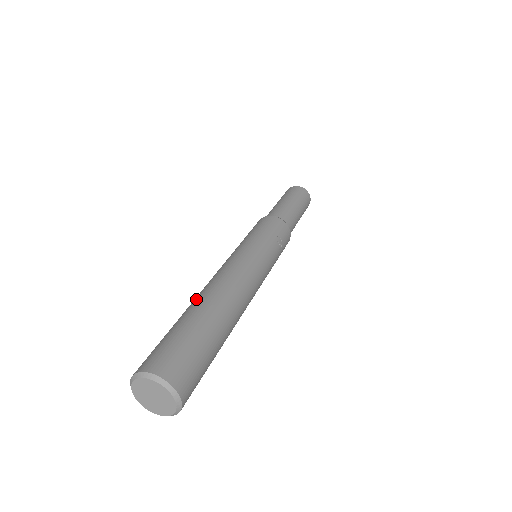
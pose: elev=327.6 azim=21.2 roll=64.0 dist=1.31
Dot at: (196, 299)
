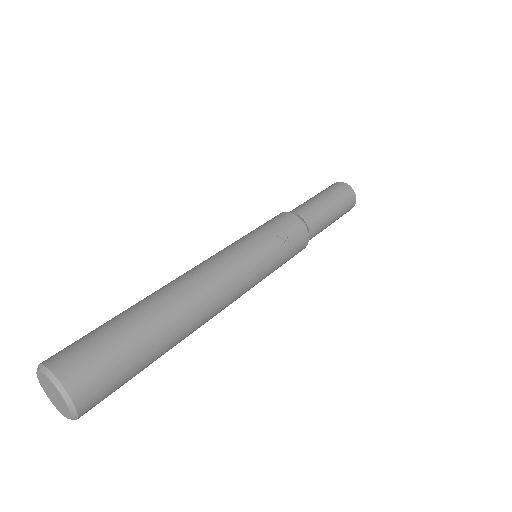
Dot at: occluded
